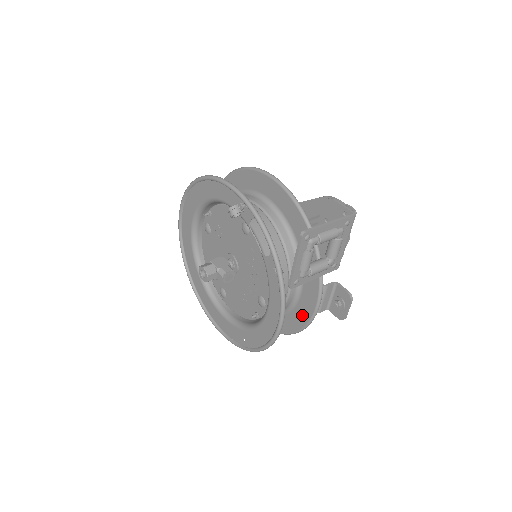
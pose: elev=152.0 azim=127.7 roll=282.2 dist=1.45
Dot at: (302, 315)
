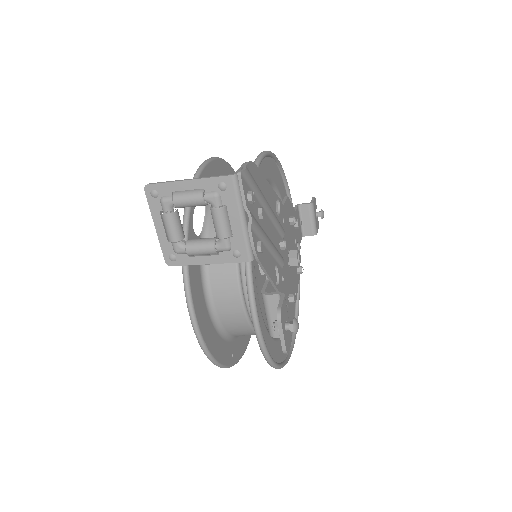
Dot at: occluded
